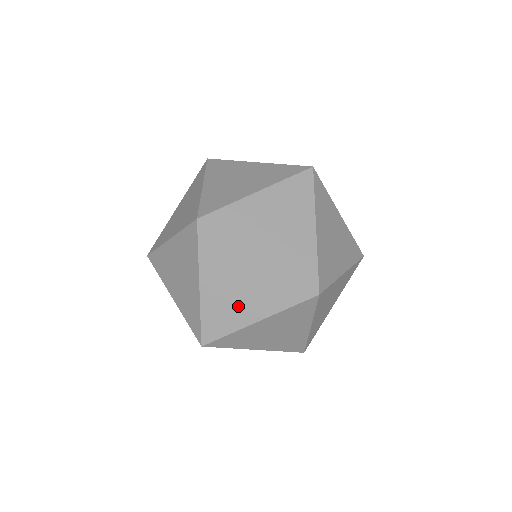
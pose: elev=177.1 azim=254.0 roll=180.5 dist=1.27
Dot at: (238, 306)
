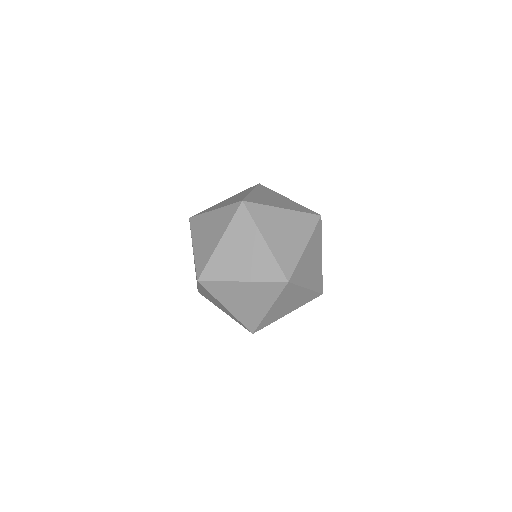
Dot at: (283, 311)
